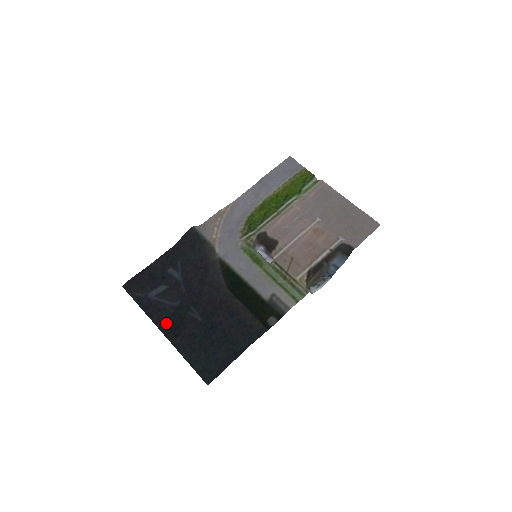
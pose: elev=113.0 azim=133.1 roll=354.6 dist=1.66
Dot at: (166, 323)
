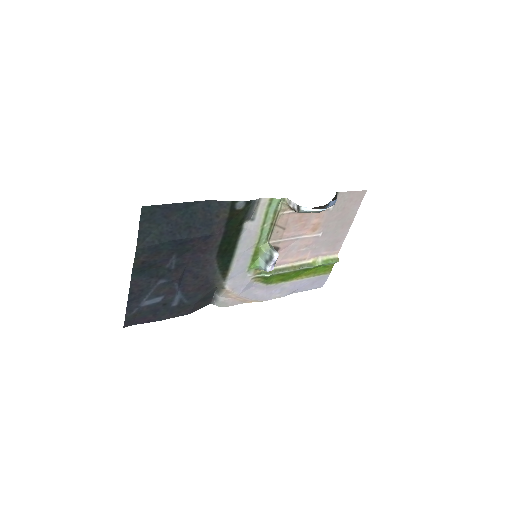
Dot at: (141, 277)
